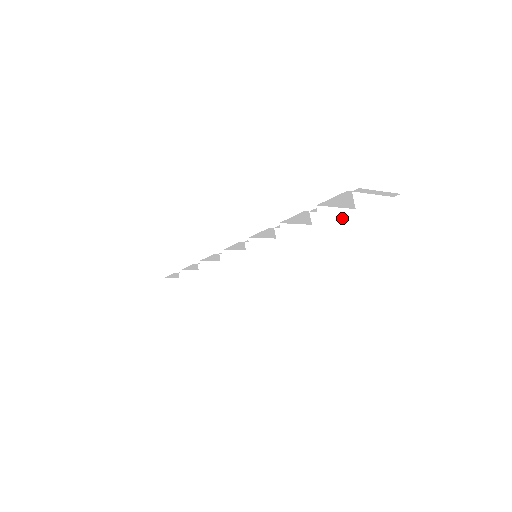
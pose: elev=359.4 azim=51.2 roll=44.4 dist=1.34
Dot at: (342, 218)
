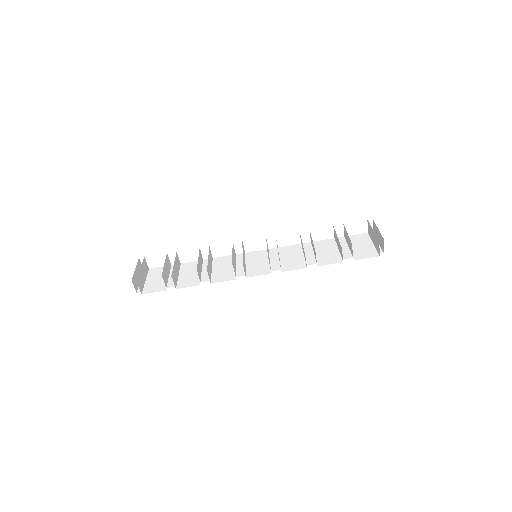
Dot at: (349, 241)
